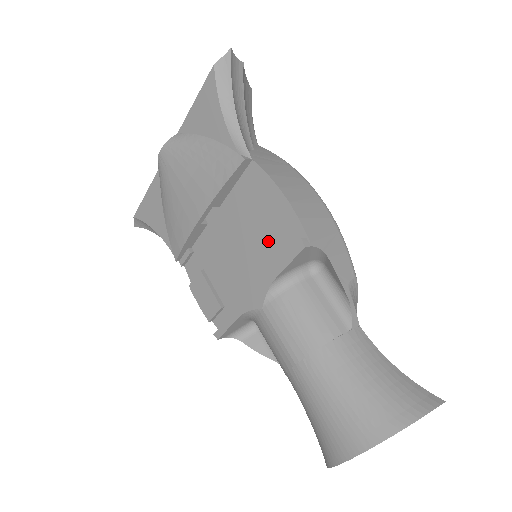
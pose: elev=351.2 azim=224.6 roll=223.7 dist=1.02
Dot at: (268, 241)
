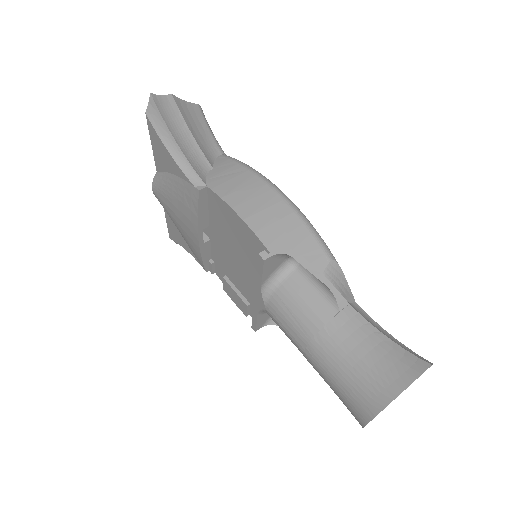
Dot at: (247, 252)
